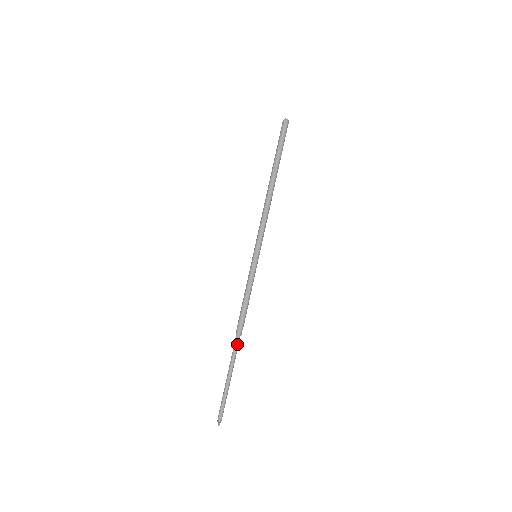
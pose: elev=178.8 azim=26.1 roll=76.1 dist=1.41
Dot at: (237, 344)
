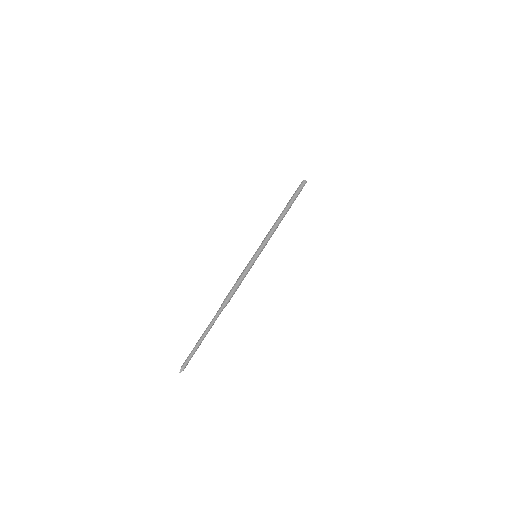
Dot at: (219, 312)
